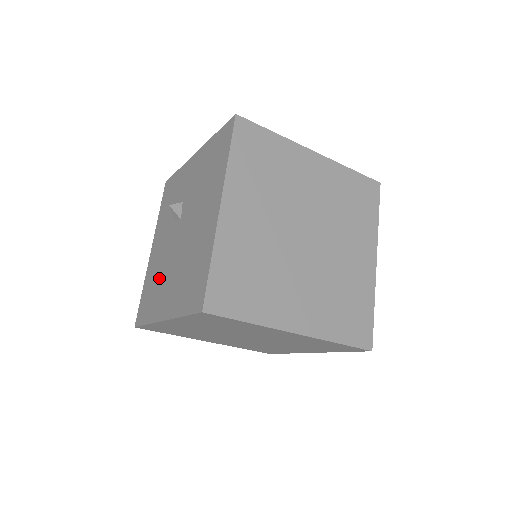
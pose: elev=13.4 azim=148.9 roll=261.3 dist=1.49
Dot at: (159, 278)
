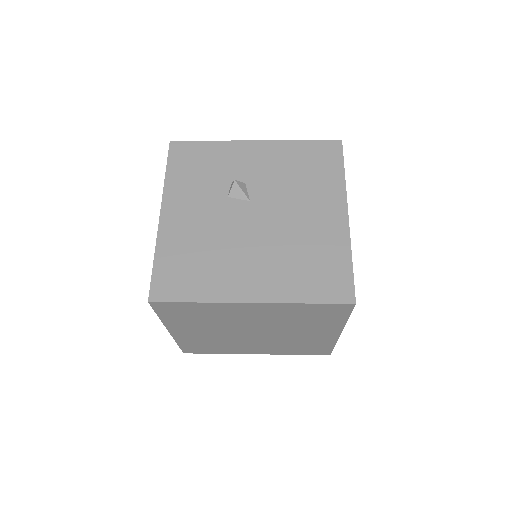
Dot at: (214, 253)
